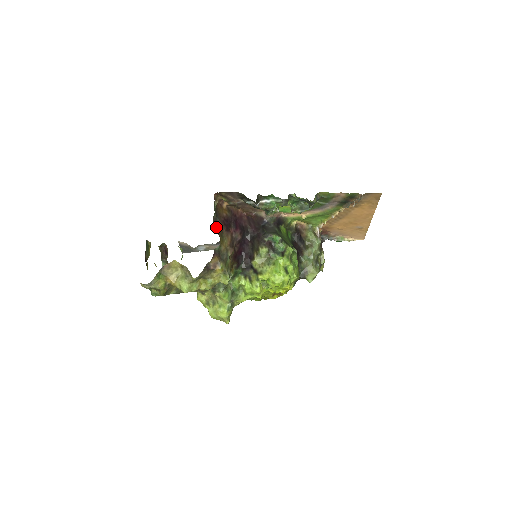
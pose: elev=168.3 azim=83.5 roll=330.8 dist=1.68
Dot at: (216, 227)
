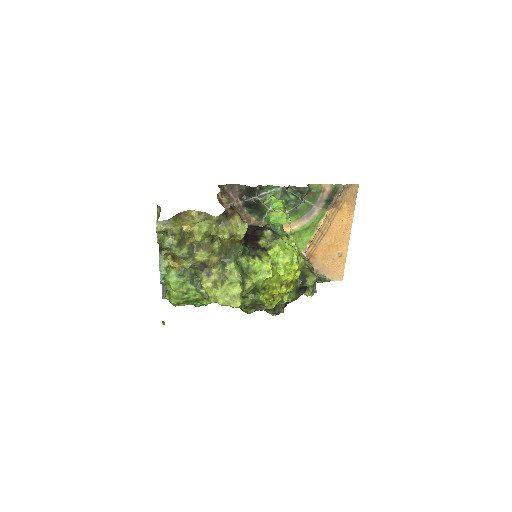
Dot at: occluded
